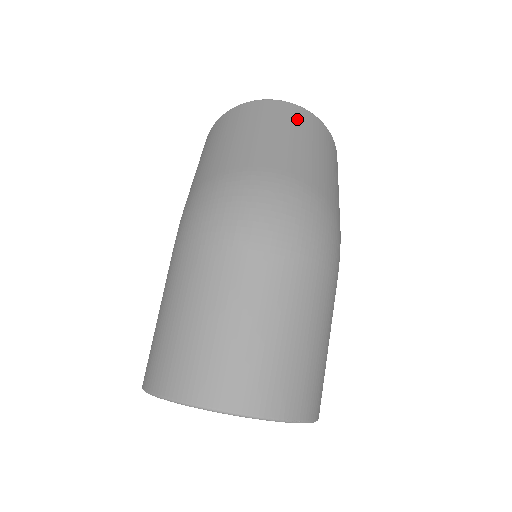
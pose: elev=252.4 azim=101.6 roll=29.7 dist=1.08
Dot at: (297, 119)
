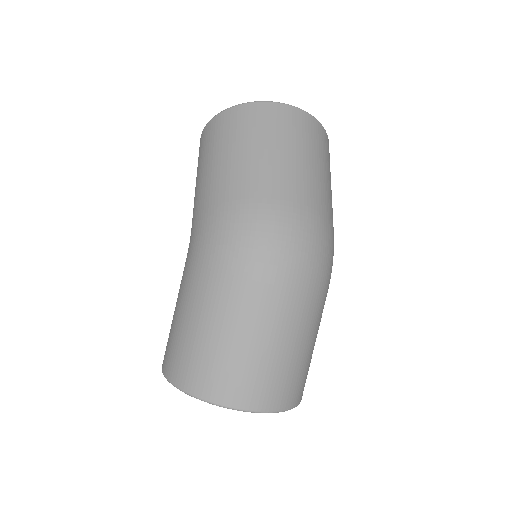
Dot at: (307, 132)
